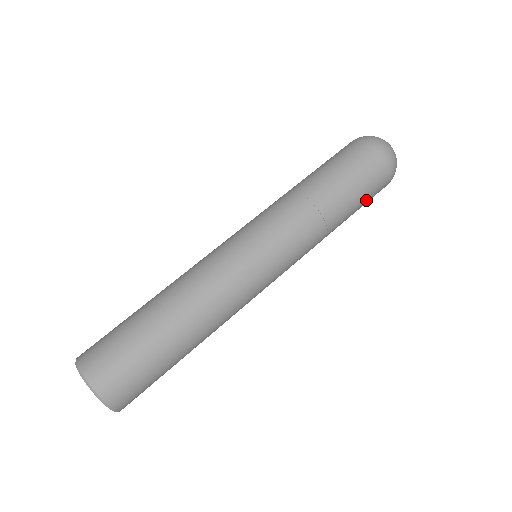
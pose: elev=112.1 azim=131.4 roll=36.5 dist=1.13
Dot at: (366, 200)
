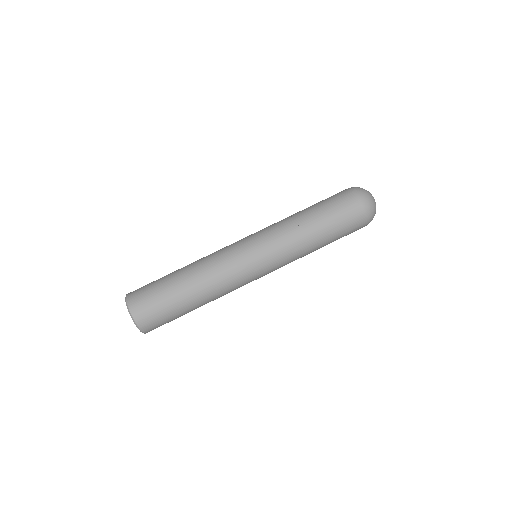
Dot at: occluded
